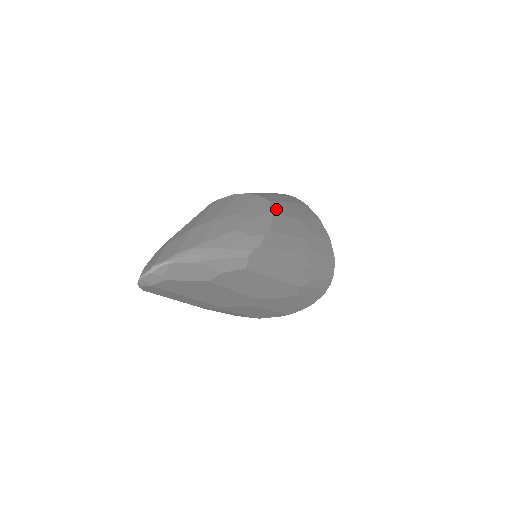
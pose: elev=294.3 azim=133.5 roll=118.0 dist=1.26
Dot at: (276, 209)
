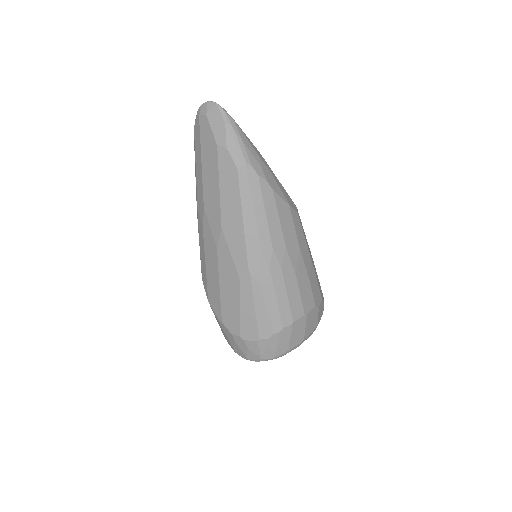
Dot at: (294, 215)
